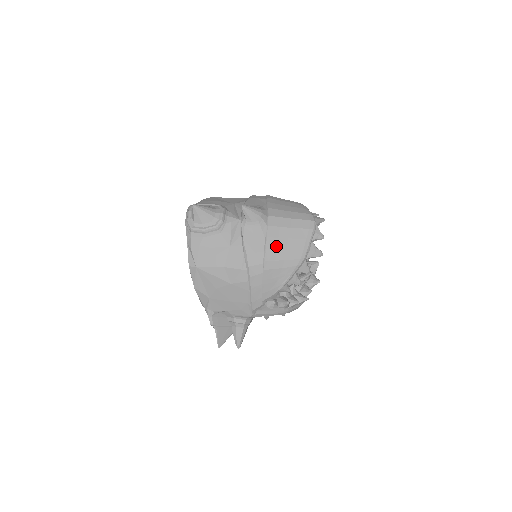
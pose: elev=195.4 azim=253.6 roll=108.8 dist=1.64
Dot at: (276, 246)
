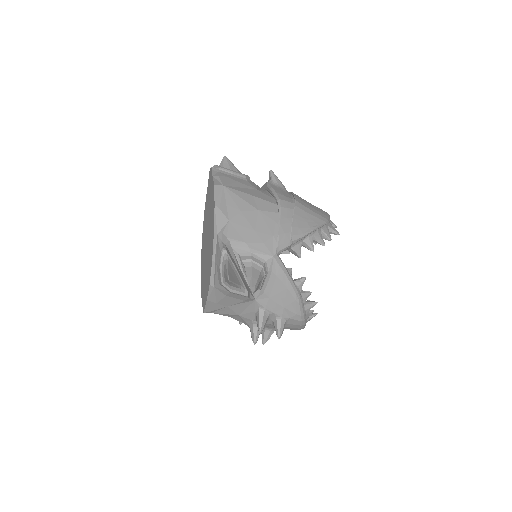
Dot at: (302, 201)
